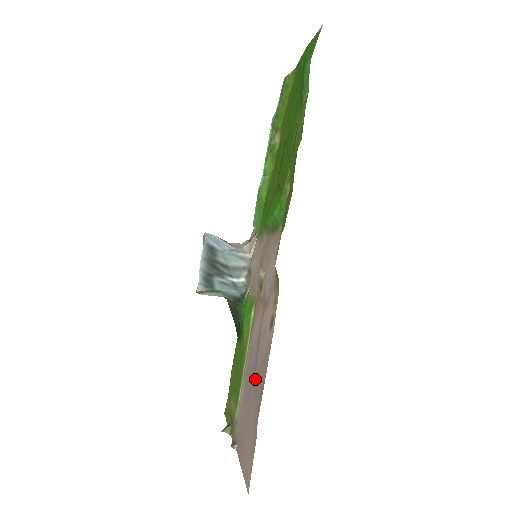
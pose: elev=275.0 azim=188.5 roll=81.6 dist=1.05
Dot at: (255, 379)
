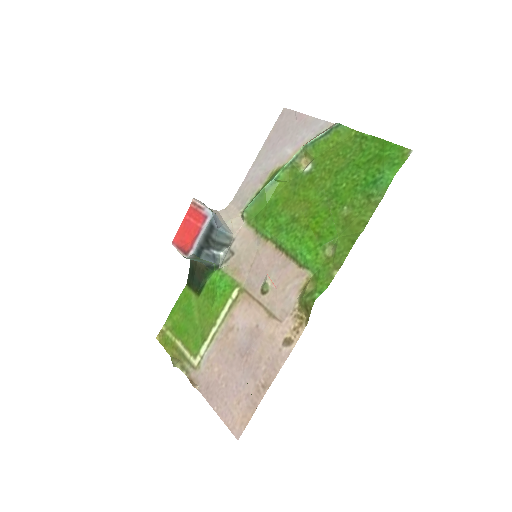
Dot at: (247, 362)
